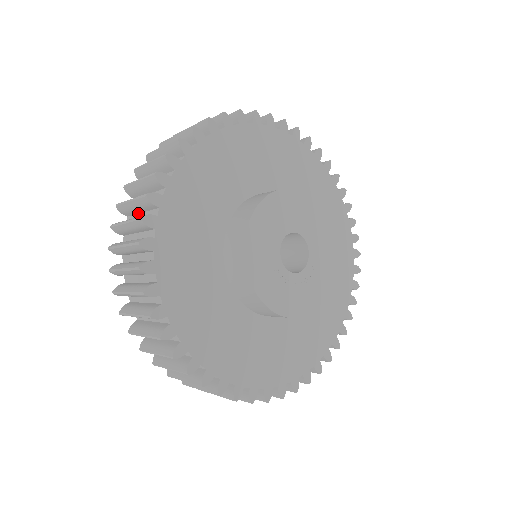
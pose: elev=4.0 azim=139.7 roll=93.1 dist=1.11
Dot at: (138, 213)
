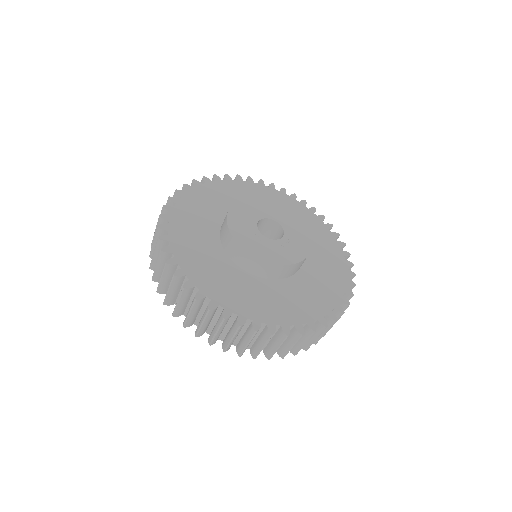
Dot at: occluded
